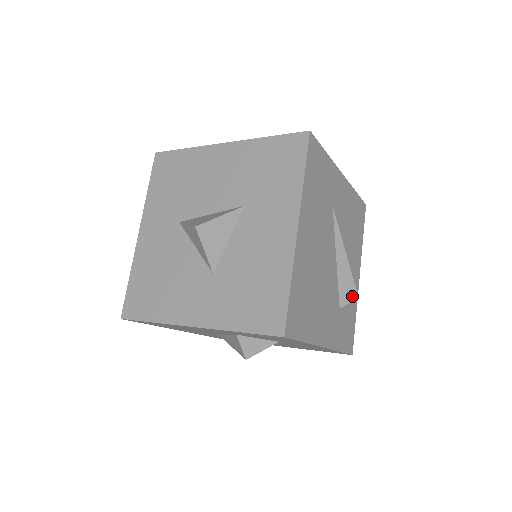
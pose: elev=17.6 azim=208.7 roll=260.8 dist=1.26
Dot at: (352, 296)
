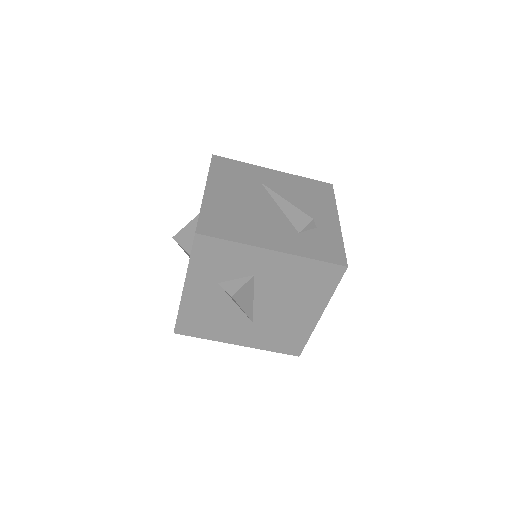
Dot at: (306, 221)
